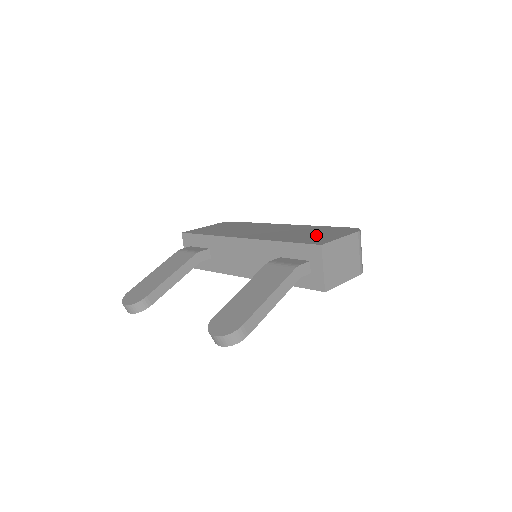
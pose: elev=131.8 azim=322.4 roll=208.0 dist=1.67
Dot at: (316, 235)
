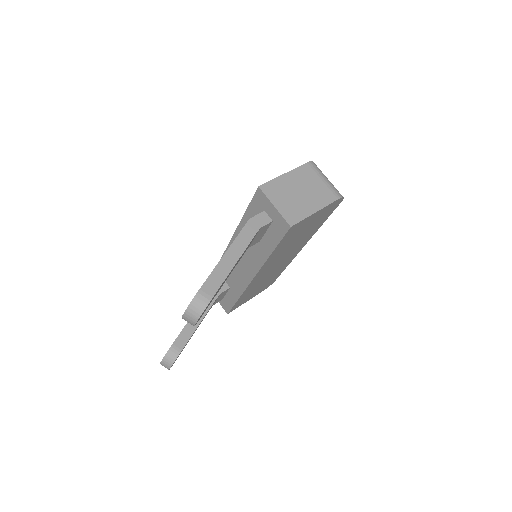
Dot at: occluded
